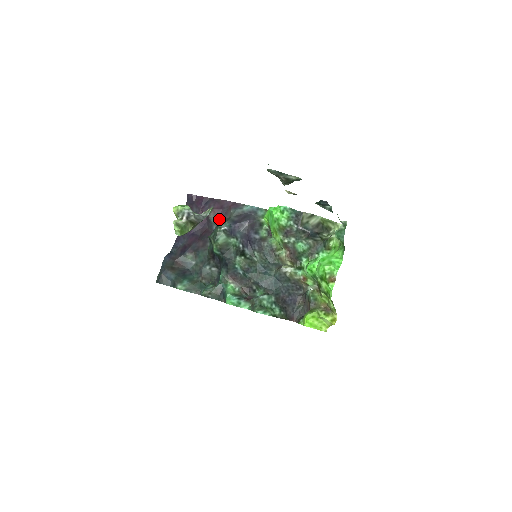
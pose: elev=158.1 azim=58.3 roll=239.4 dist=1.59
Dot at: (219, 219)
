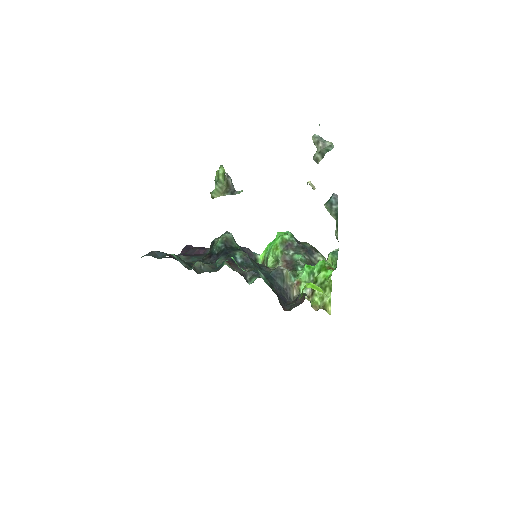
Dot at: occluded
